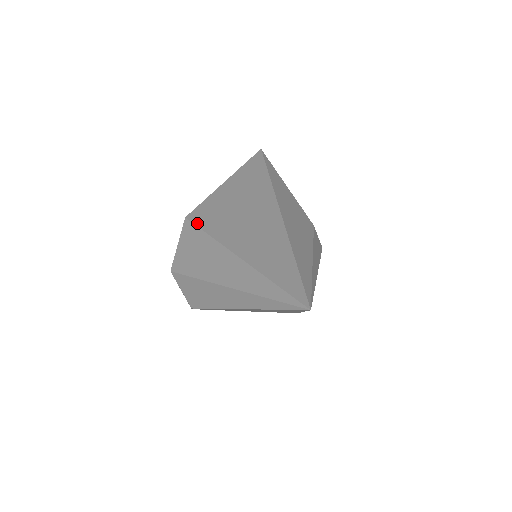
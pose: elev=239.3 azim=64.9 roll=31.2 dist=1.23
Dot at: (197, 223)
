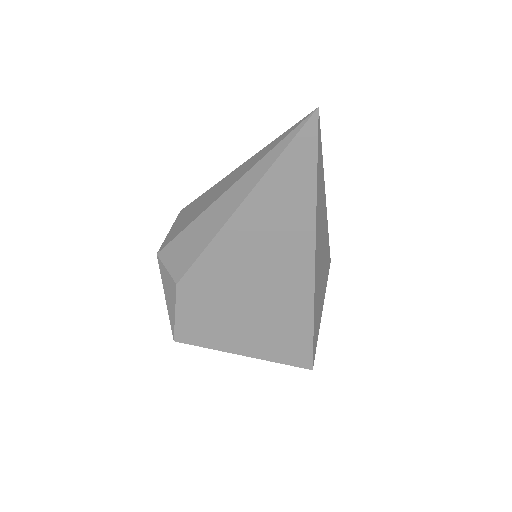
Dot at: occluded
